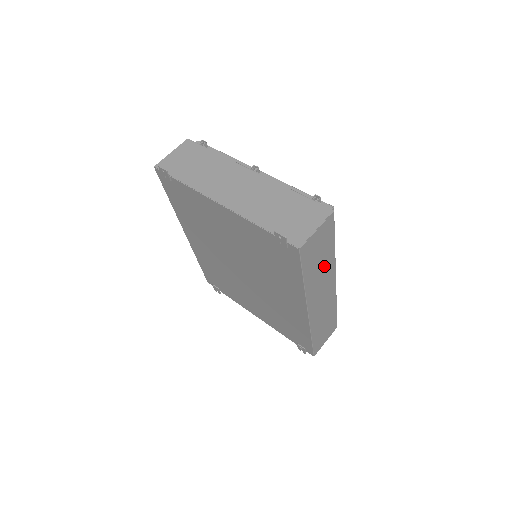
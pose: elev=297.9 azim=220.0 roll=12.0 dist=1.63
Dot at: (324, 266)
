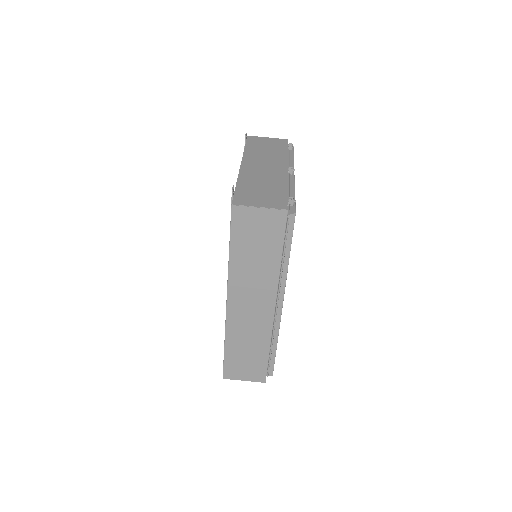
Dot at: (261, 267)
